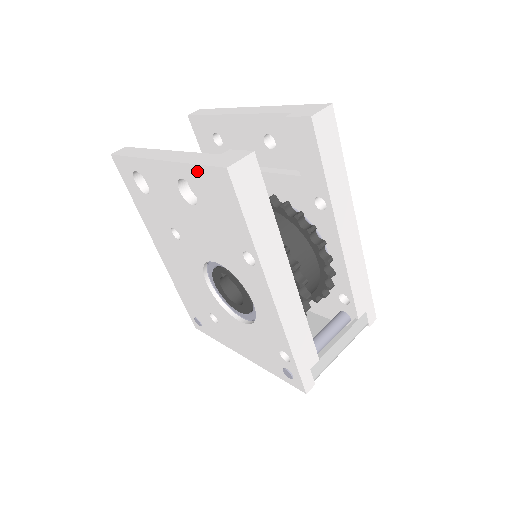
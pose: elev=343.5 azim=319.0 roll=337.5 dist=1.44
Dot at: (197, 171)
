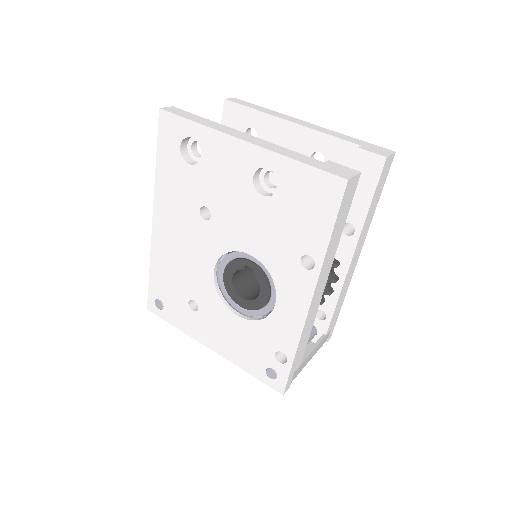
Dot at: (300, 169)
